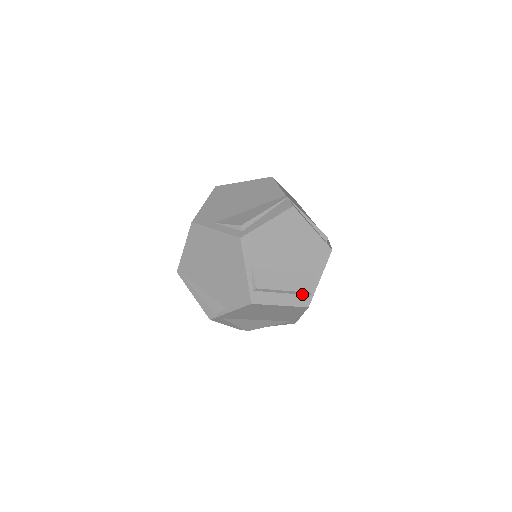
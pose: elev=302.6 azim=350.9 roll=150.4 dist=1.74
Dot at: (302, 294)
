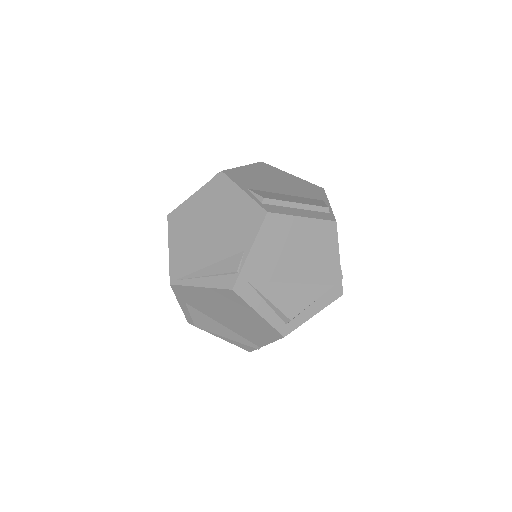
Dot at: (320, 212)
